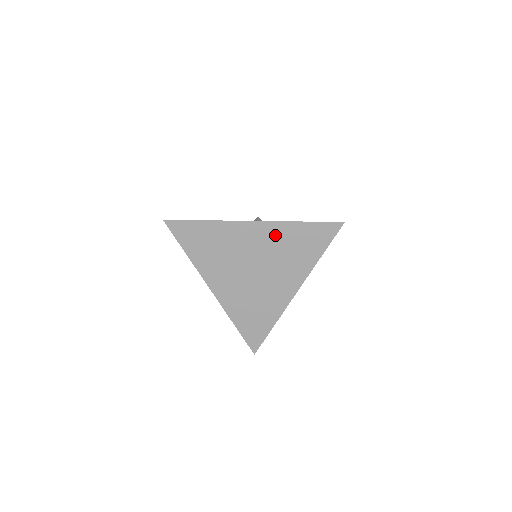
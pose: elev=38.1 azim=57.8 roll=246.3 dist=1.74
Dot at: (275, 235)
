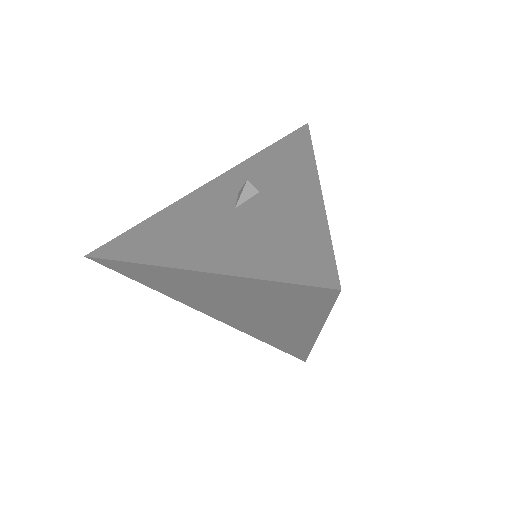
Dot at: (231, 286)
